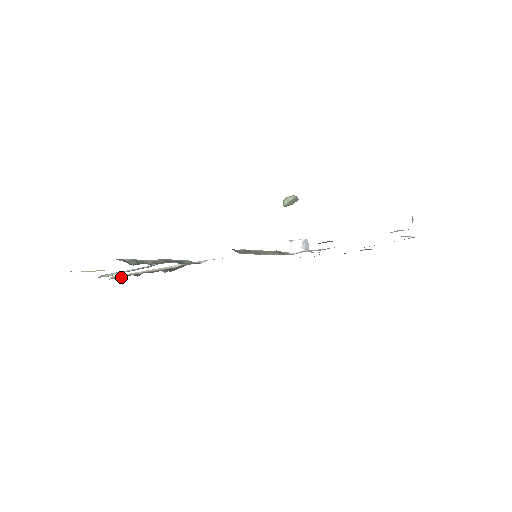
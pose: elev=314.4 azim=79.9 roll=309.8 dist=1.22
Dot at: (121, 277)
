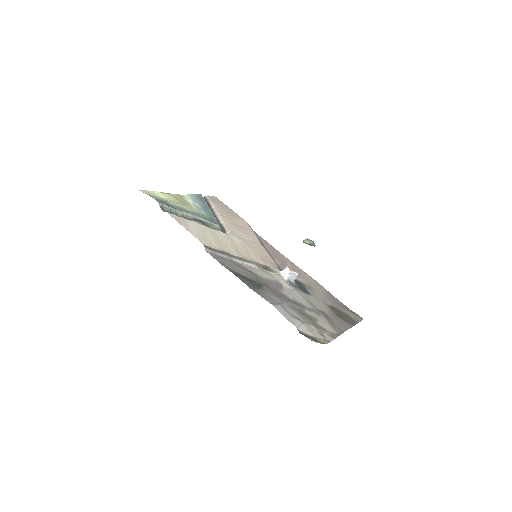
Dot at: (207, 201)
